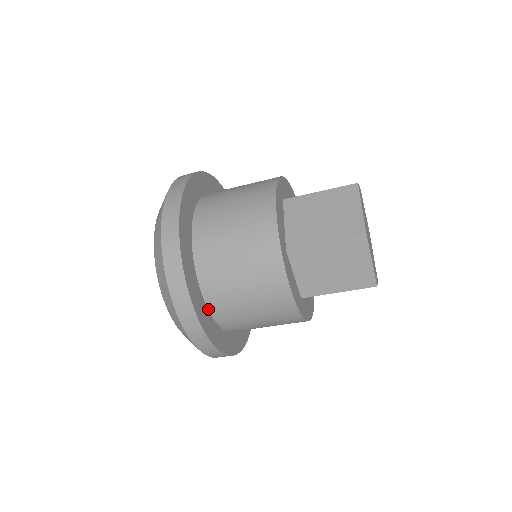
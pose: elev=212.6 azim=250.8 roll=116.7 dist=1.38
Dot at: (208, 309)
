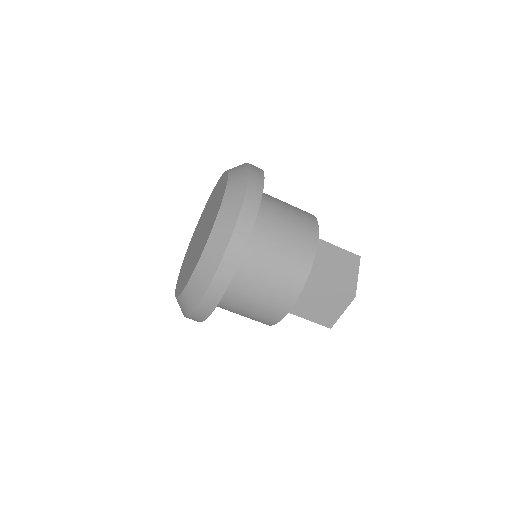
Dot at: occluded
